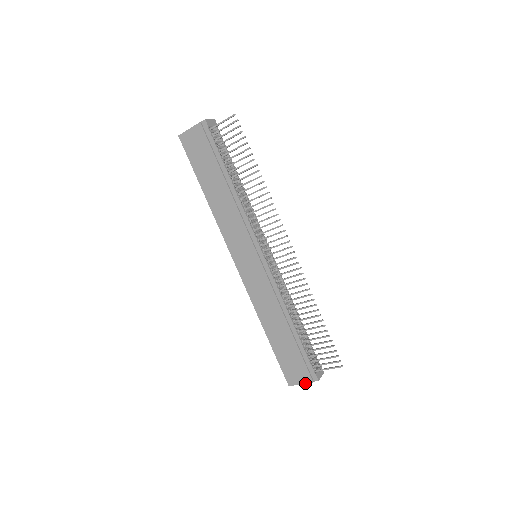
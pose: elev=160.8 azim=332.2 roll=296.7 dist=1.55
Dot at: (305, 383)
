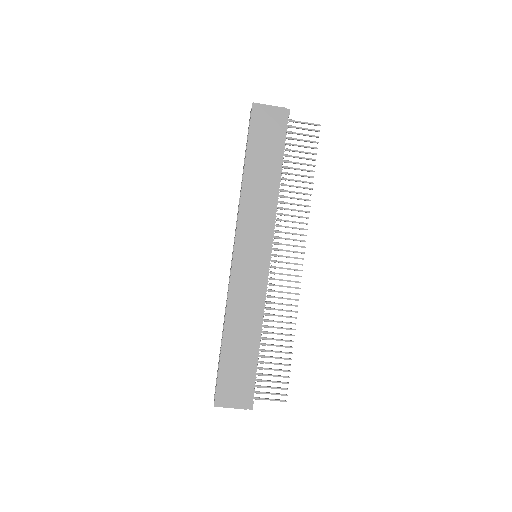
Dot at: (236, 408)
